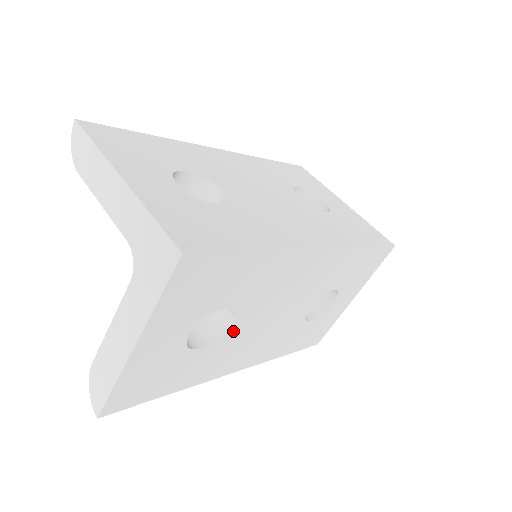
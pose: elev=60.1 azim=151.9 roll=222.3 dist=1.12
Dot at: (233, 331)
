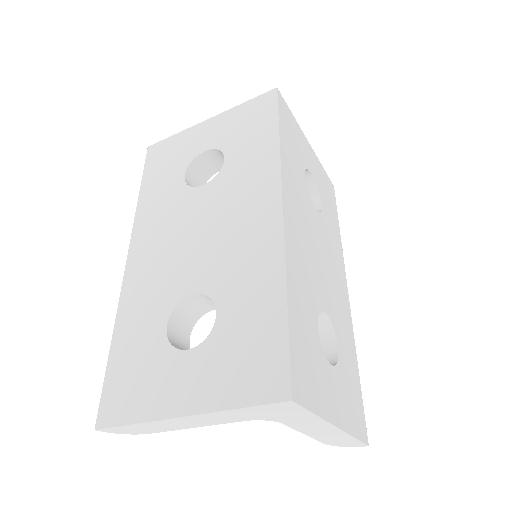
Dot at: (328, 309)
